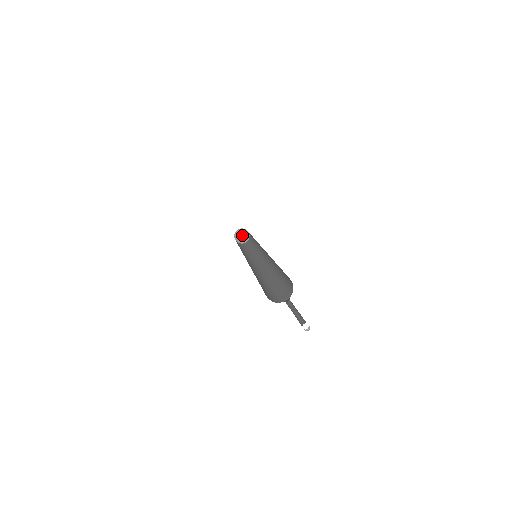
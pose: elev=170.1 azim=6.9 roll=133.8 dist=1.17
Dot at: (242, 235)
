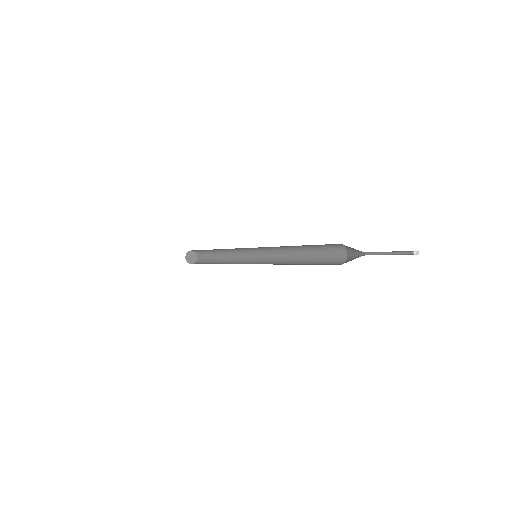
Dot at: (192, 257)
